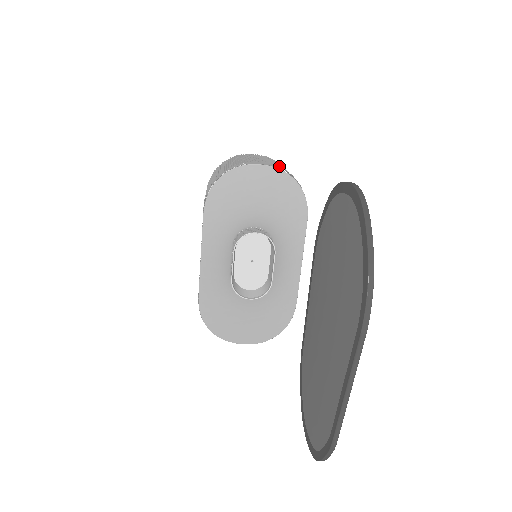
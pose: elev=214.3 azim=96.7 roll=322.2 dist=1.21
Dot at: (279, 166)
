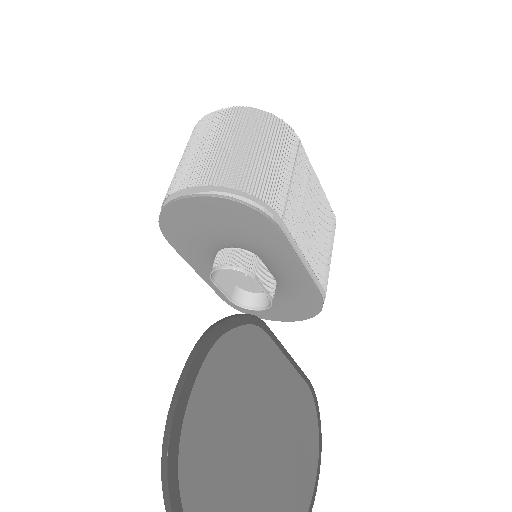
Dot at: (221, 174)
